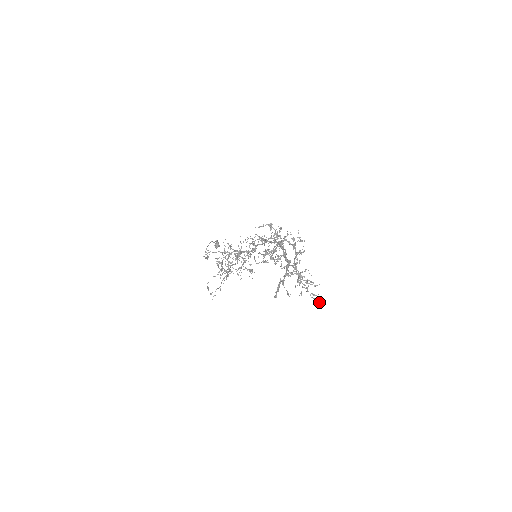
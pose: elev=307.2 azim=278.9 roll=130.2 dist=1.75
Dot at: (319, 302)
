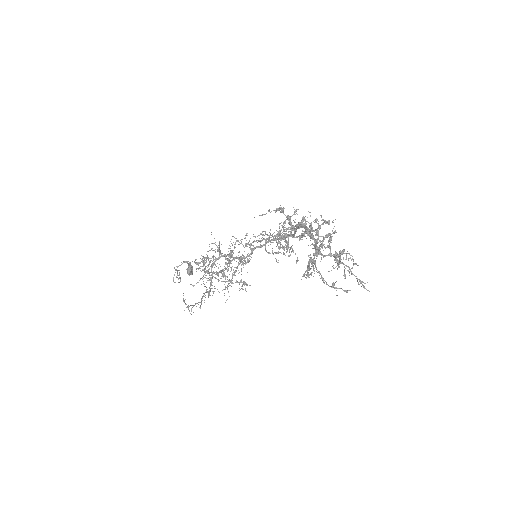
Dot at: occluded
